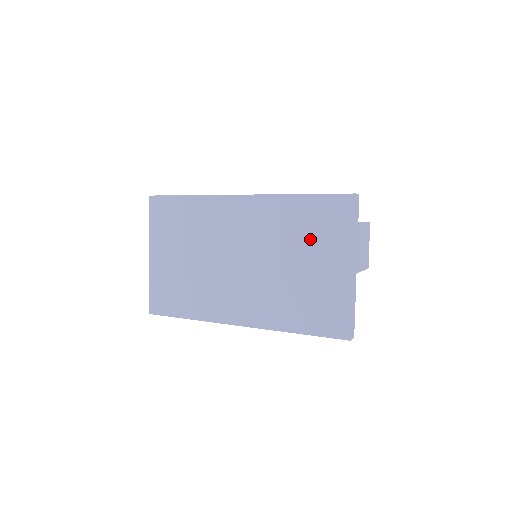
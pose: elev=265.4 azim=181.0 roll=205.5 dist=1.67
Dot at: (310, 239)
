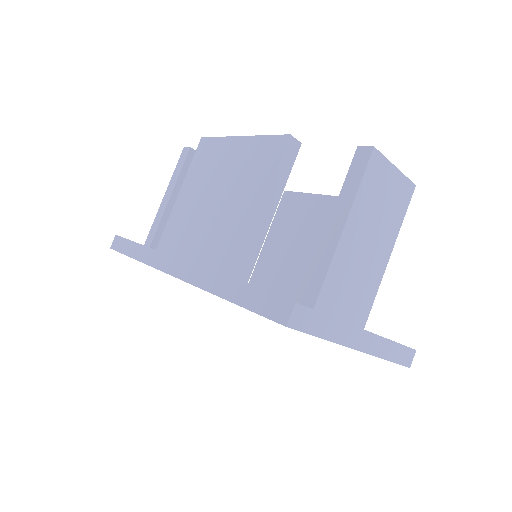
Dot at: occluded
